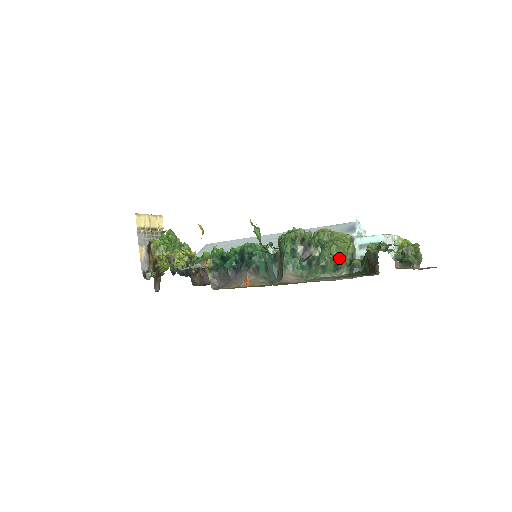
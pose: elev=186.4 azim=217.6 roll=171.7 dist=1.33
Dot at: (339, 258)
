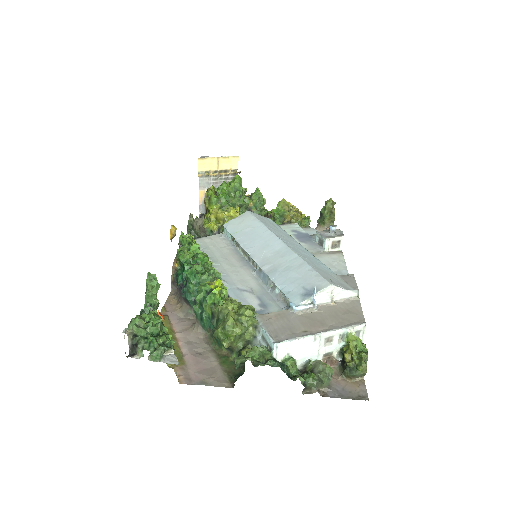
Dot at: (223, 343)
